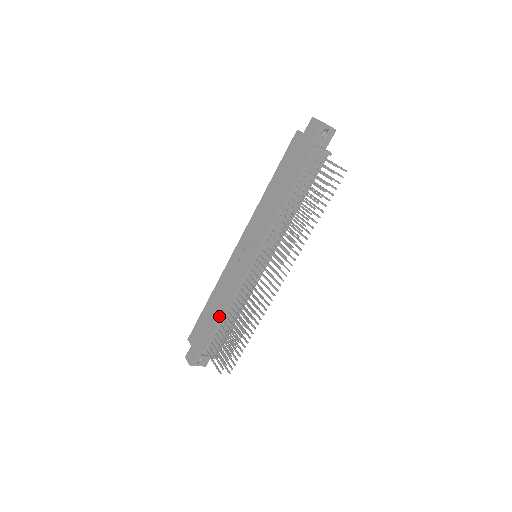
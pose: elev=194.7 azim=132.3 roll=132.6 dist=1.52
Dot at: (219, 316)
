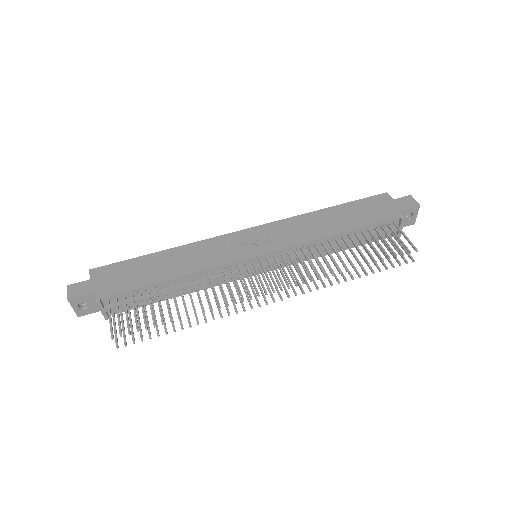
Dot at: (165, 277)
